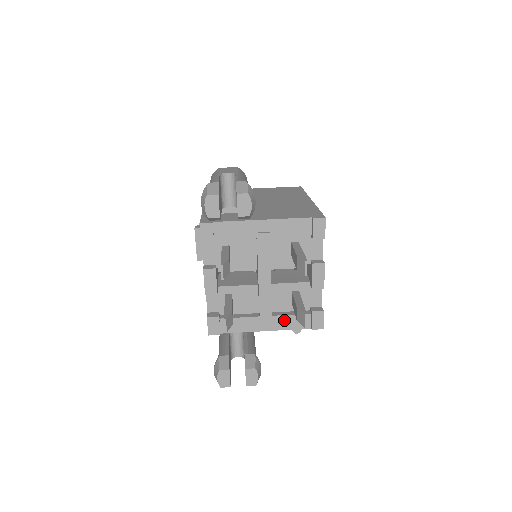
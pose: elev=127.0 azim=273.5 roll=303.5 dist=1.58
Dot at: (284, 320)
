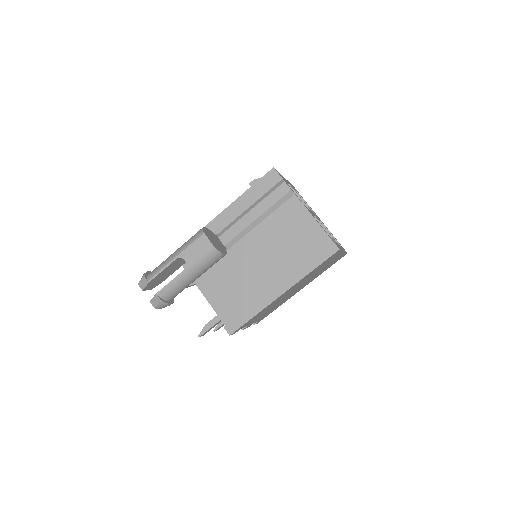
Dot at: occluded
